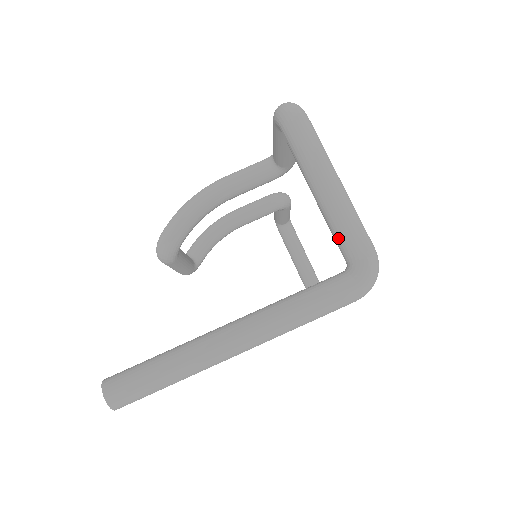
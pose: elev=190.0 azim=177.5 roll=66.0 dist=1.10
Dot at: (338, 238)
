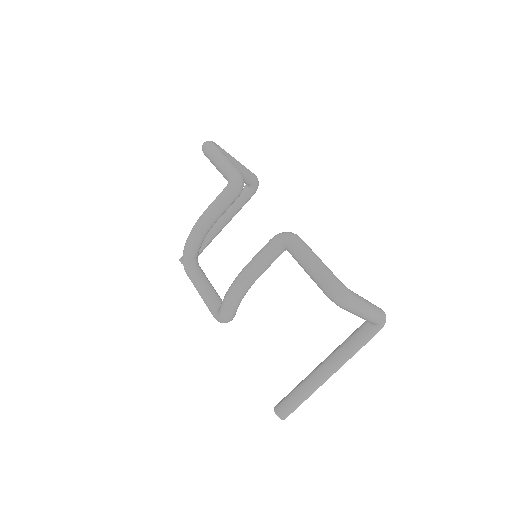
Dot at: occluded
